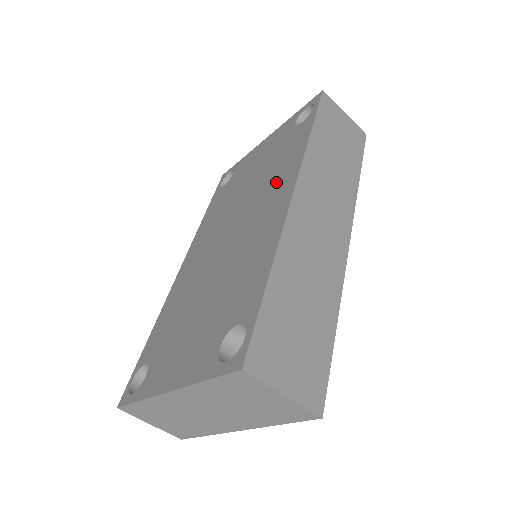
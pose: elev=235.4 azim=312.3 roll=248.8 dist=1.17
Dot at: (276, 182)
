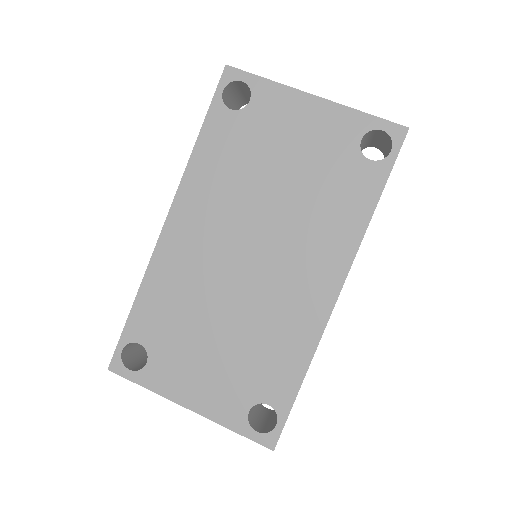
Dot at: (321, 244)
